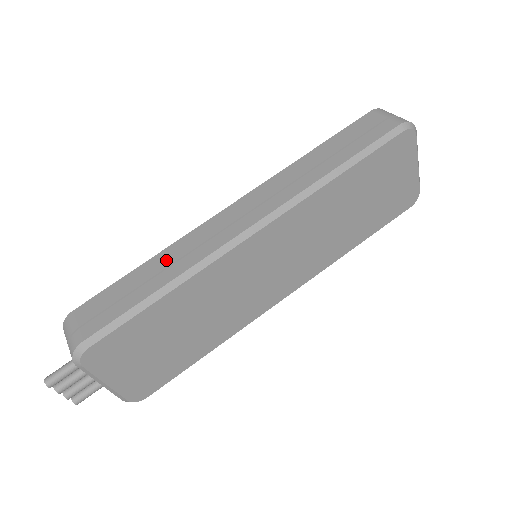
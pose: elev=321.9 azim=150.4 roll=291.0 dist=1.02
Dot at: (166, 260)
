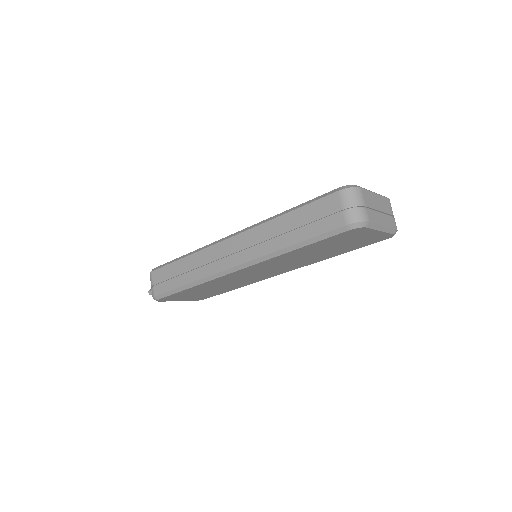
Dot at: (192, 264)
